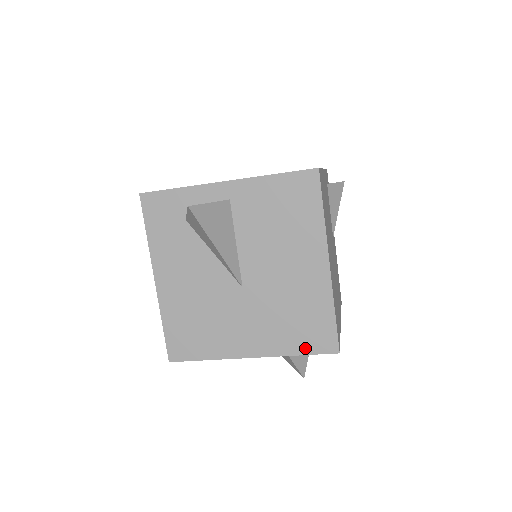
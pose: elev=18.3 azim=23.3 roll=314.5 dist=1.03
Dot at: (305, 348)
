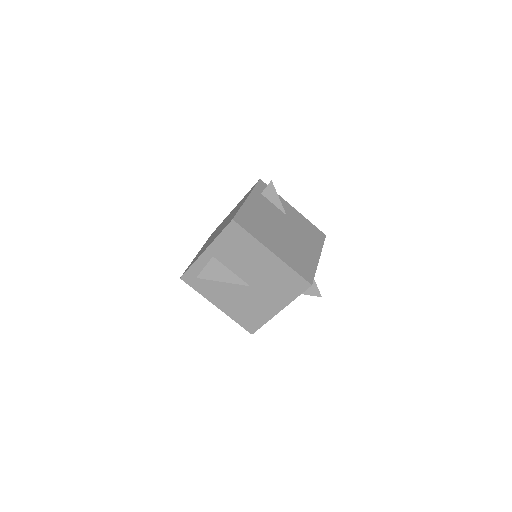
Dot at: (297, 293)
